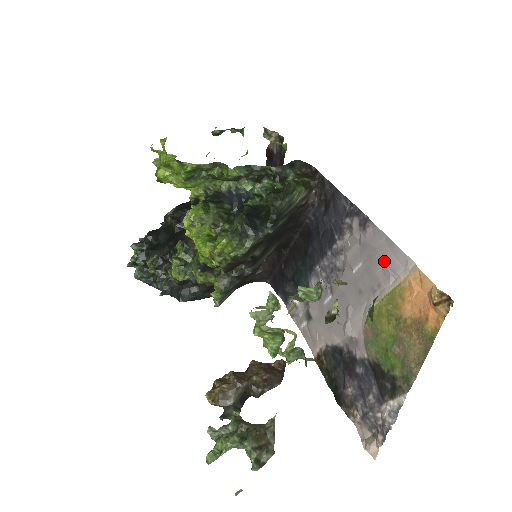
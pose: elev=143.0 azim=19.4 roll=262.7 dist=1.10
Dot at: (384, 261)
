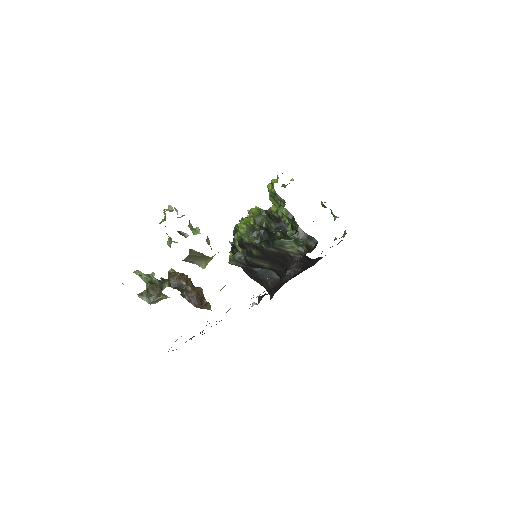
Dot at: occluded
